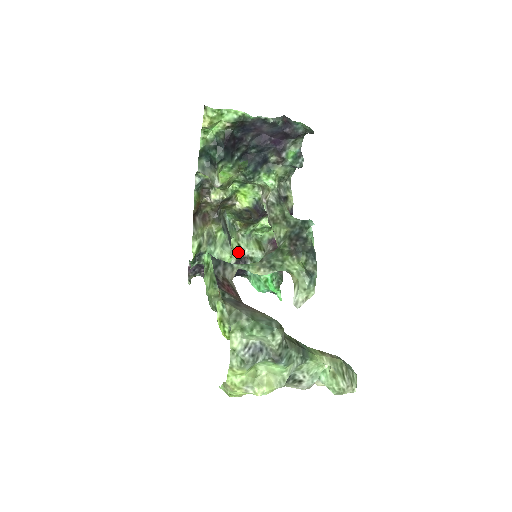
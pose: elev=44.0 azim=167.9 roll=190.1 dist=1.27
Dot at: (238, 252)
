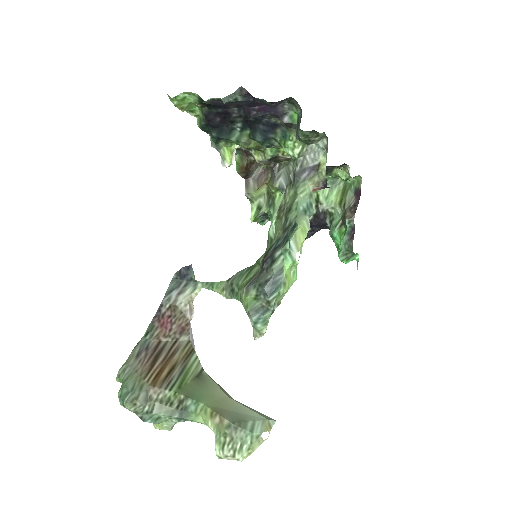
Dot at: (315, 206)
